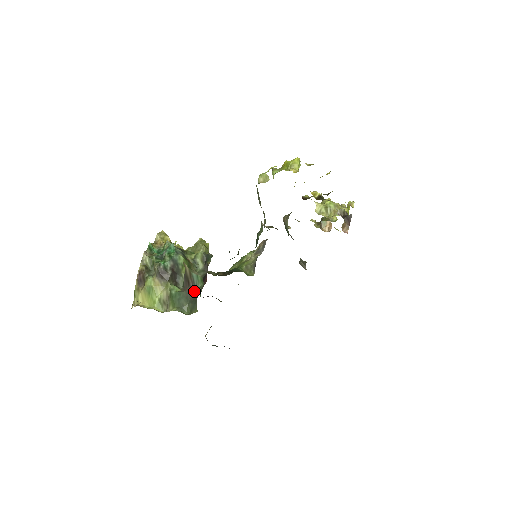
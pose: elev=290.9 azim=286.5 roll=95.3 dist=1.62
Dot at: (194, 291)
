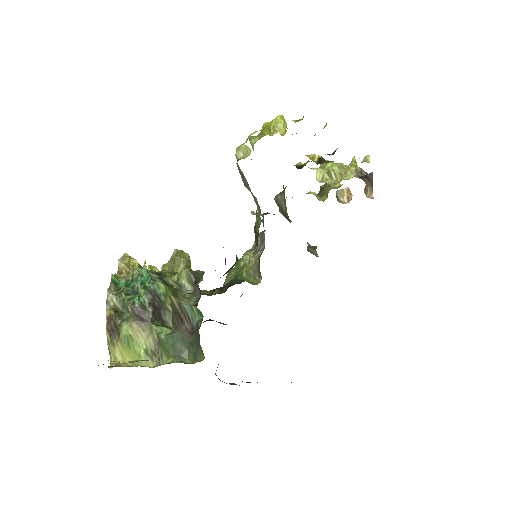
Dot at: (191, 328)
